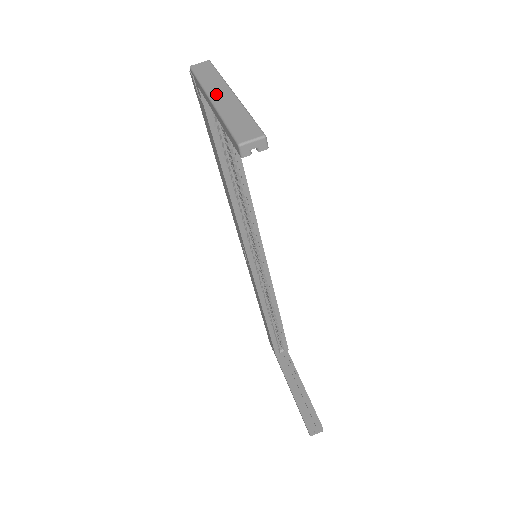
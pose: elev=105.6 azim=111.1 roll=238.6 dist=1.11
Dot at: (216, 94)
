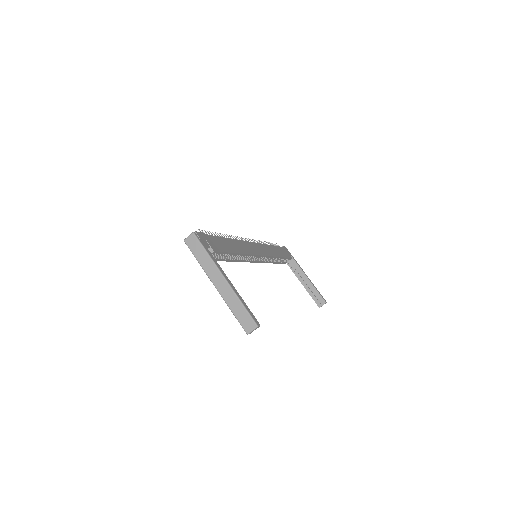
Dot at: (216, 281)
